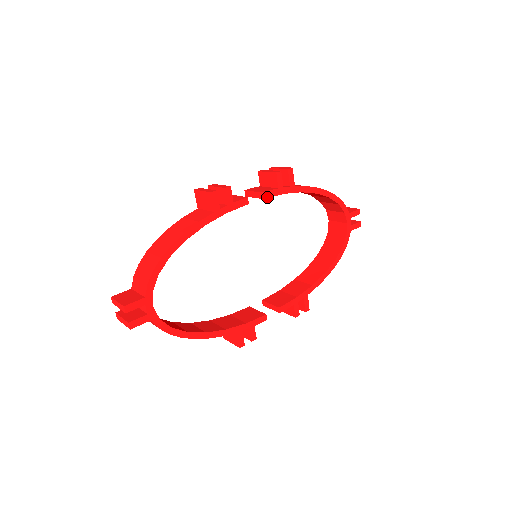
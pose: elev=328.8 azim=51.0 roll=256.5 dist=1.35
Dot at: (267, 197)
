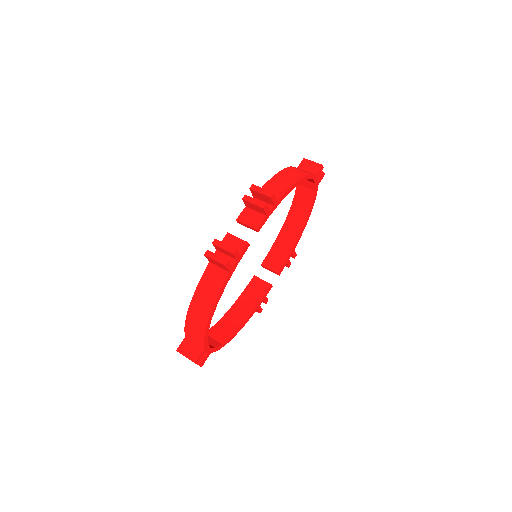
Dot at: (260, 228)
